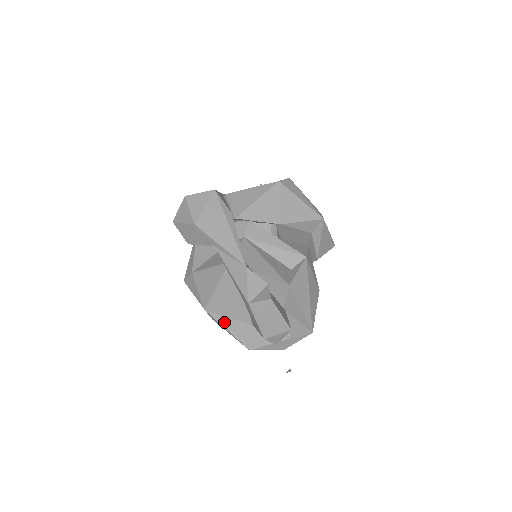
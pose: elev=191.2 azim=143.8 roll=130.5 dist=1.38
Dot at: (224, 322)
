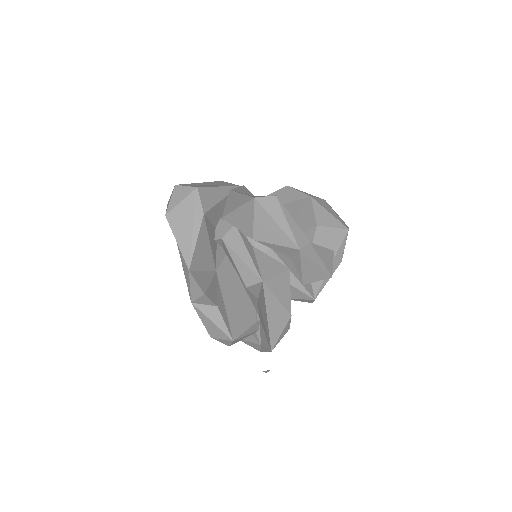
Dot at: occluded
